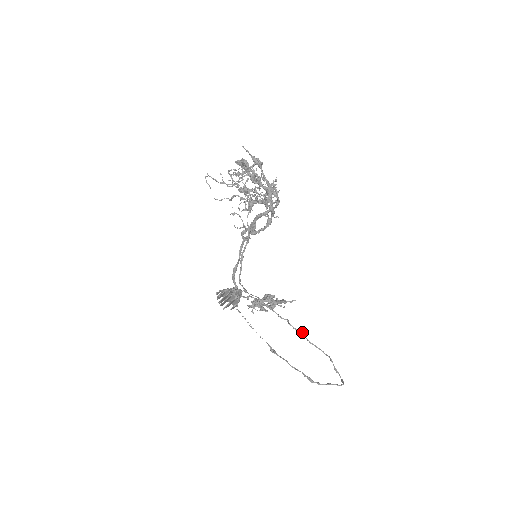
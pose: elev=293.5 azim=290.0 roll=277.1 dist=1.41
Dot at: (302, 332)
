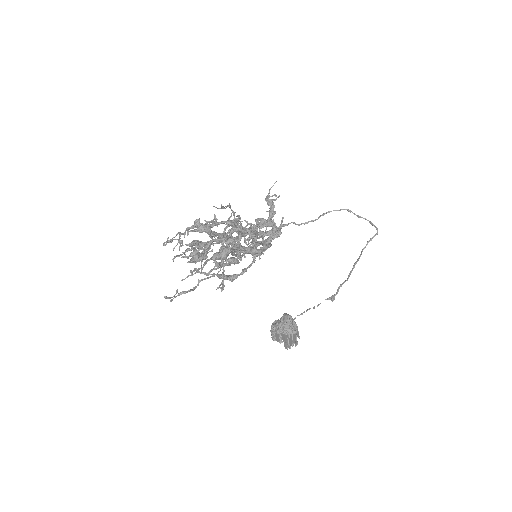
Dot at: occluded
